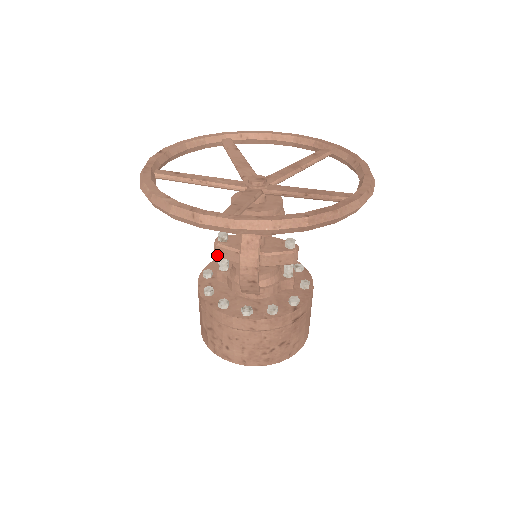
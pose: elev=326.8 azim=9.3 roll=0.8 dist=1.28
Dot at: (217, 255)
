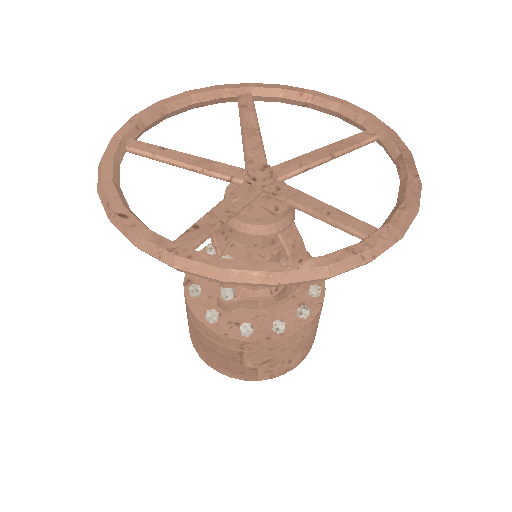
Dot at: (232, 287)
